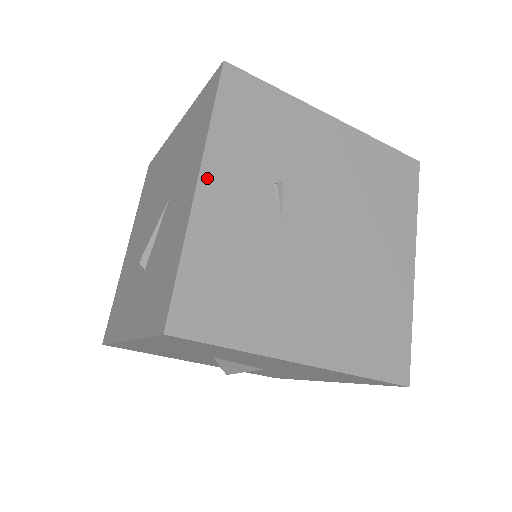
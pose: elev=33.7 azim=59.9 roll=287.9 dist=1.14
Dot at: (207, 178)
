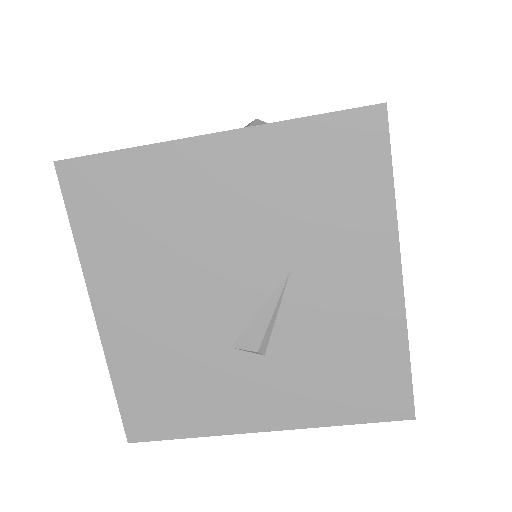
Dot at: (399, 262)
